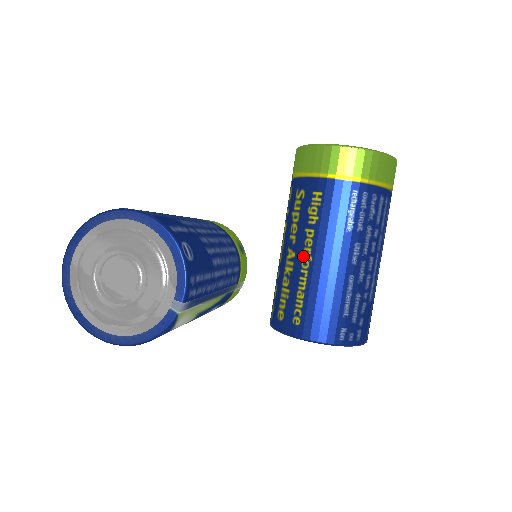
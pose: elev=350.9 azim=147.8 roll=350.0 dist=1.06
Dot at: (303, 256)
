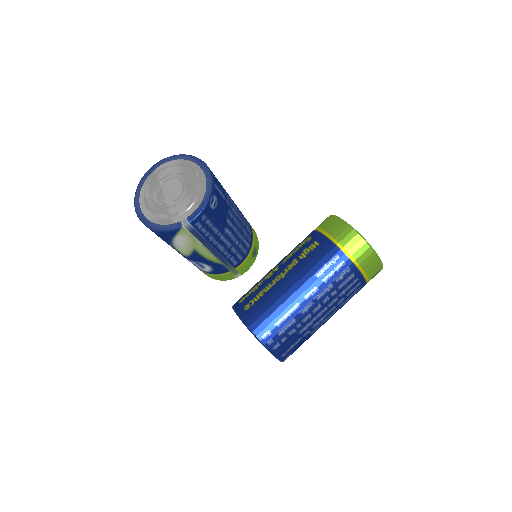
Dot at: (281, 273)
